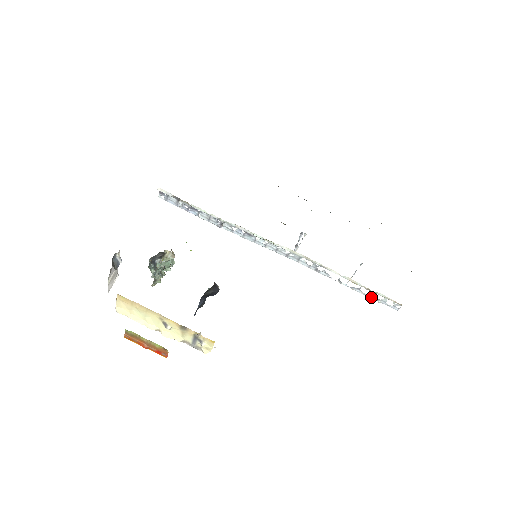
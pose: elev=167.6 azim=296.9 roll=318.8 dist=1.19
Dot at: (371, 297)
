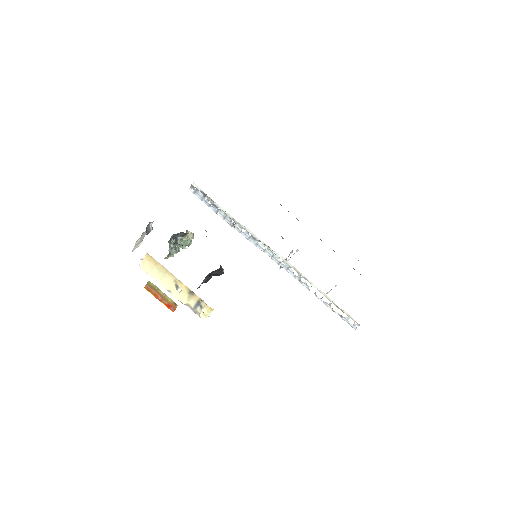
Dot at: (337, 313)
